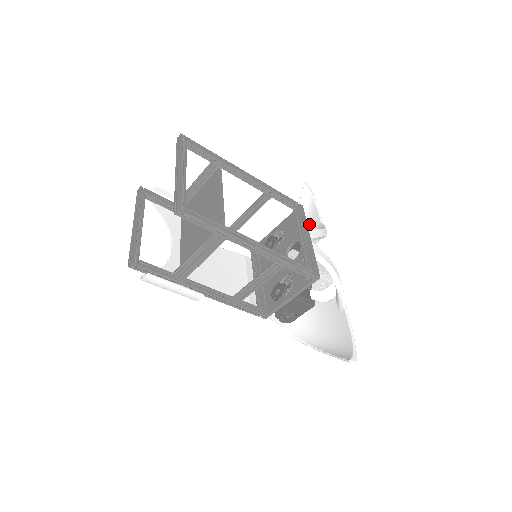
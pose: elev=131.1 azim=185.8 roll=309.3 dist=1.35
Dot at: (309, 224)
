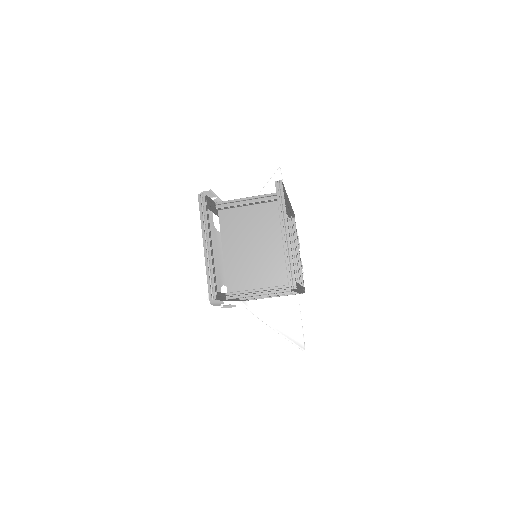
Dot at: occluded
